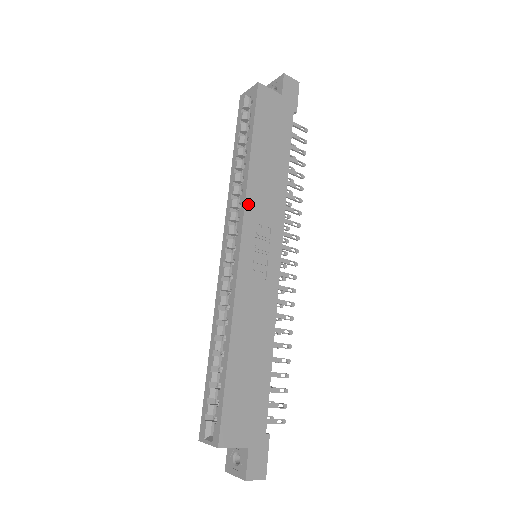
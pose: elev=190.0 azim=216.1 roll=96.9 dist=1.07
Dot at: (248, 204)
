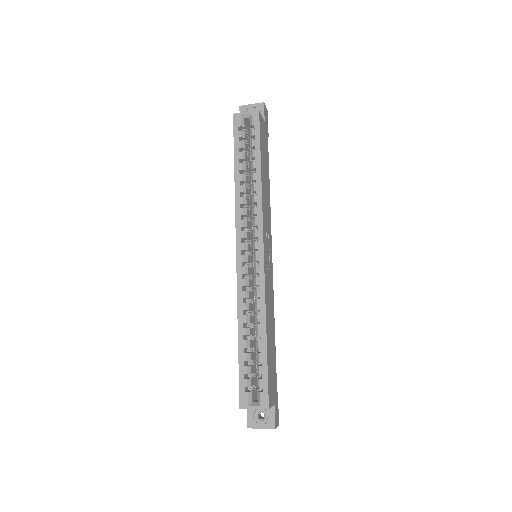
Dot at: (263, 215)
